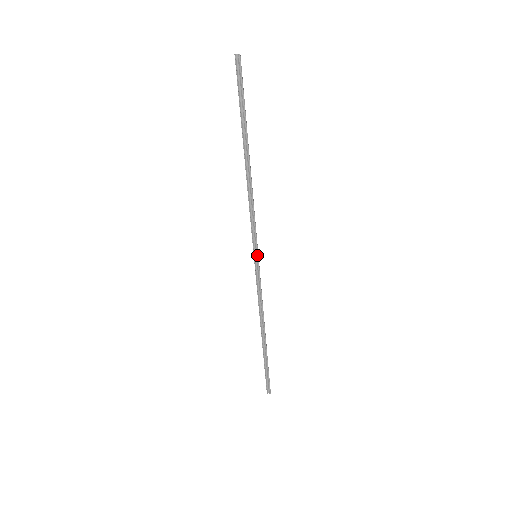
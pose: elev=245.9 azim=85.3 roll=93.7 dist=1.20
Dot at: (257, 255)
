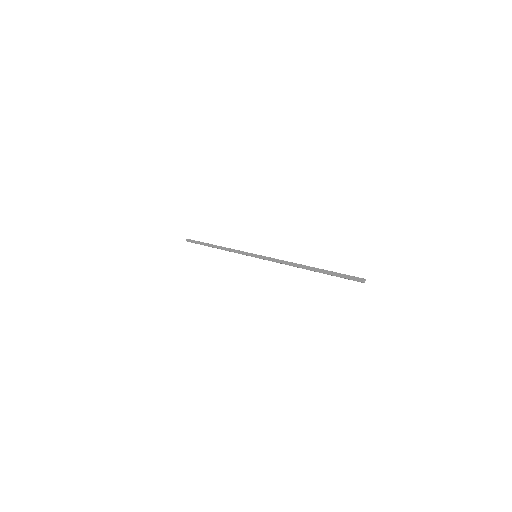
Dot at: occluded
